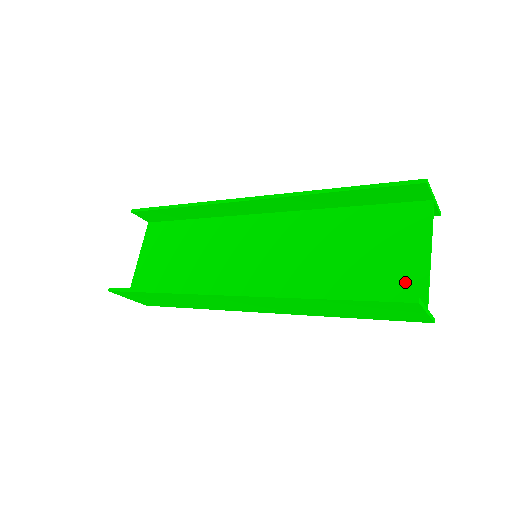
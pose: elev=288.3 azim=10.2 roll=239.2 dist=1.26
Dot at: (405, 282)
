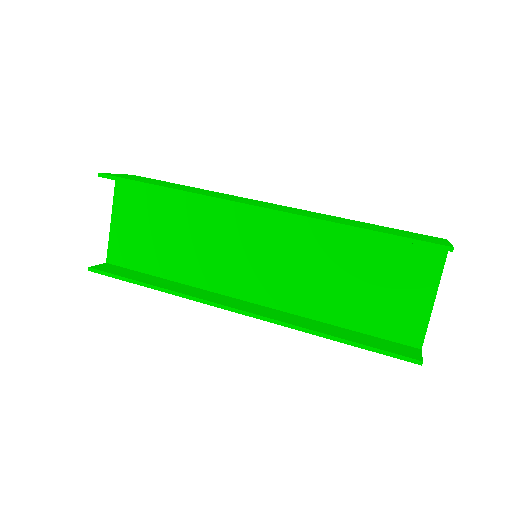
Dot at: (406, 322)
